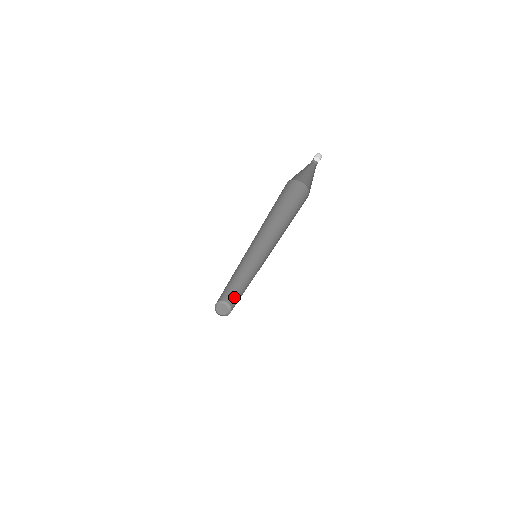
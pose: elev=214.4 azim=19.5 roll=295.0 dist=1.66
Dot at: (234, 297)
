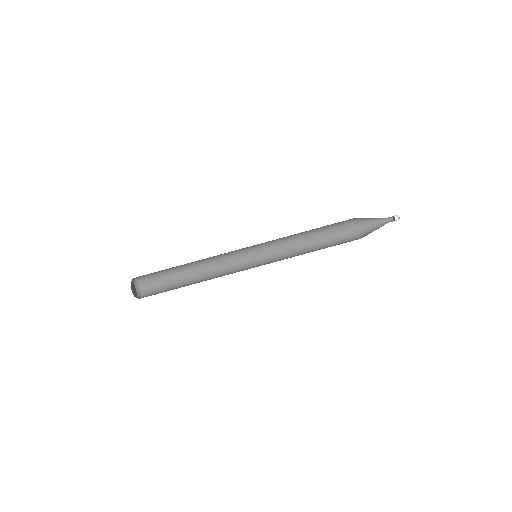
Dot at: (160, 287)
